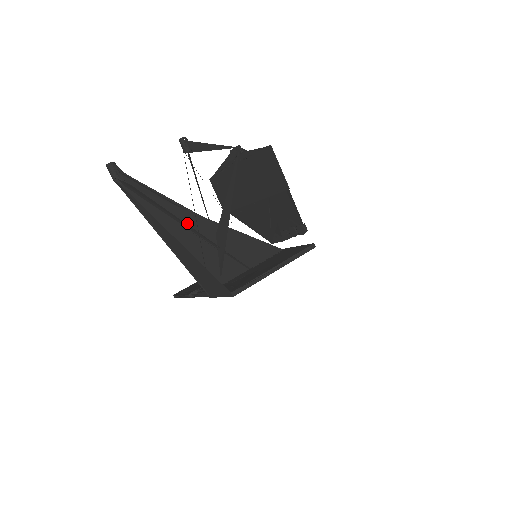
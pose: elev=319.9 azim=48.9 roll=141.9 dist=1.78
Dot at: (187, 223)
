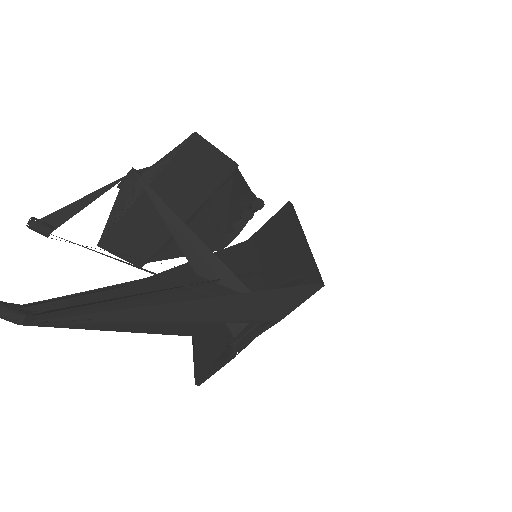
Dot at: (161, 289)
